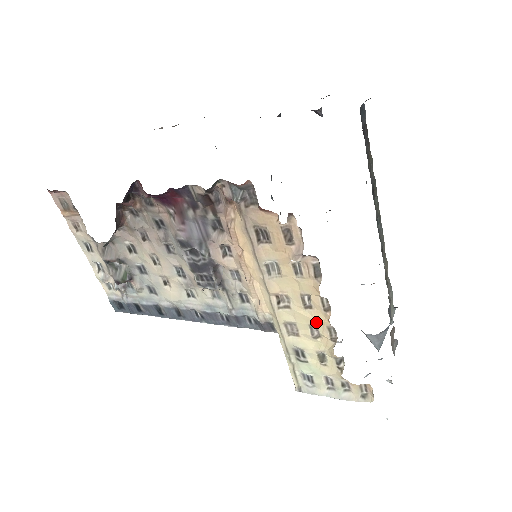
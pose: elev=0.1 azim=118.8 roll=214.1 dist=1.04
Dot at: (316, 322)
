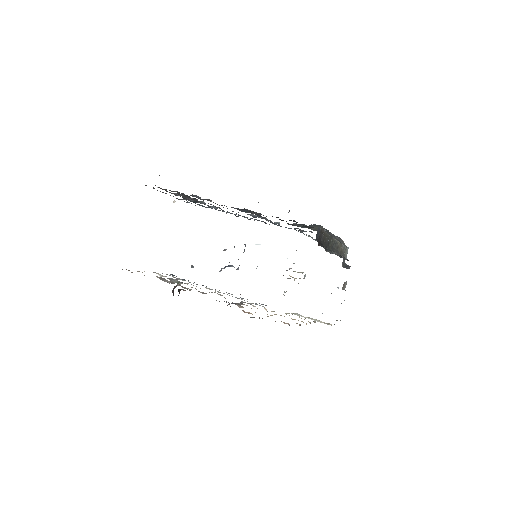
Dot at: occluded
